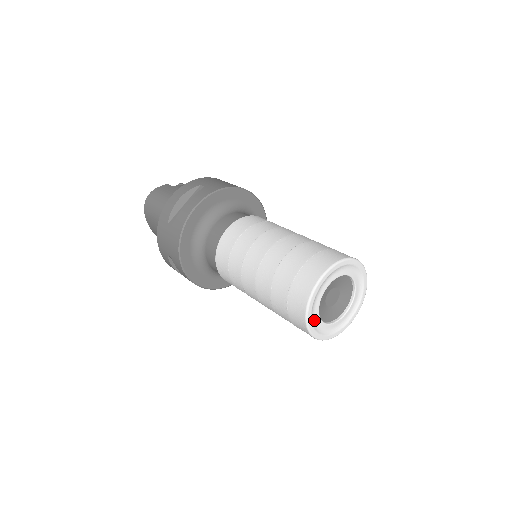
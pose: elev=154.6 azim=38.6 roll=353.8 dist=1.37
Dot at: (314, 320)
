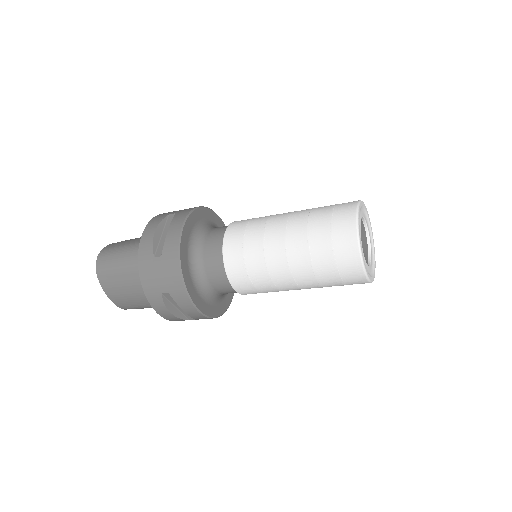
Dot at: occluded
